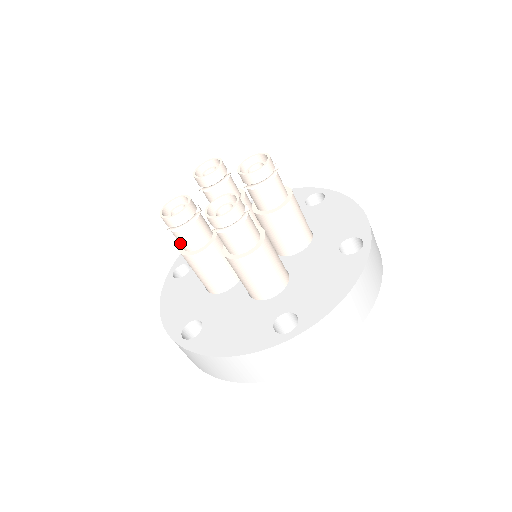
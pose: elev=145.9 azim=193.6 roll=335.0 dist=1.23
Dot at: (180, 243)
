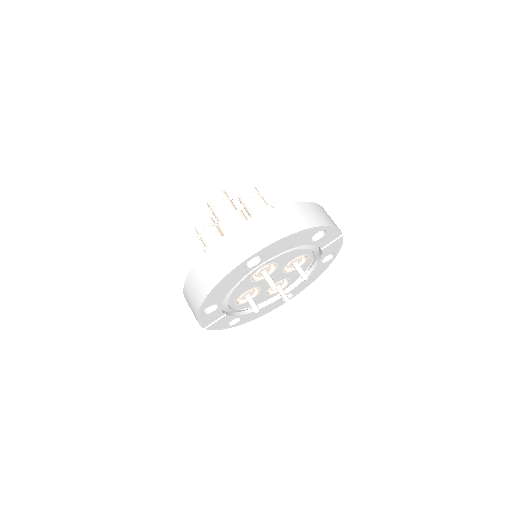
Dot at: (204, 244)
